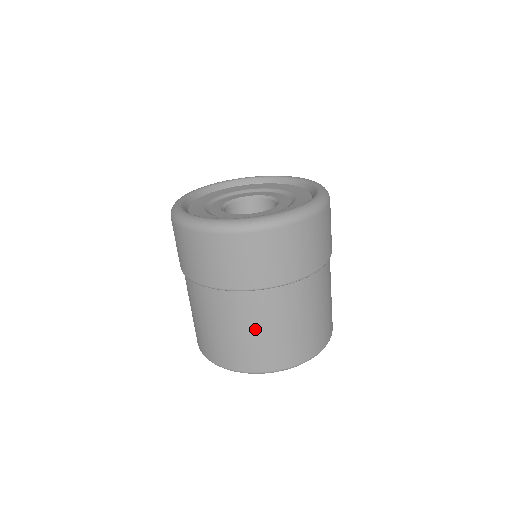
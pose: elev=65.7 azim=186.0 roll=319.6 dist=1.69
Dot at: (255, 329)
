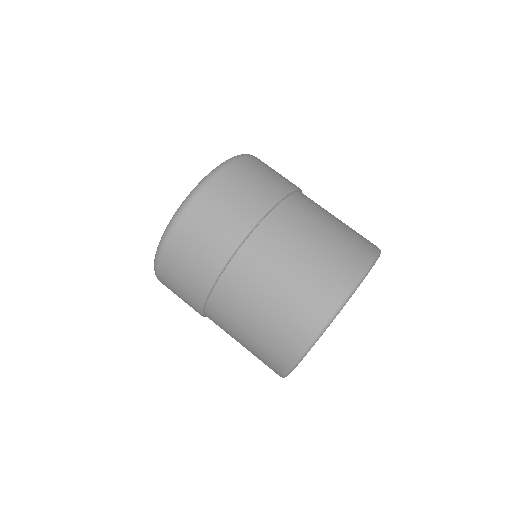
Dot at: (320, 229)
